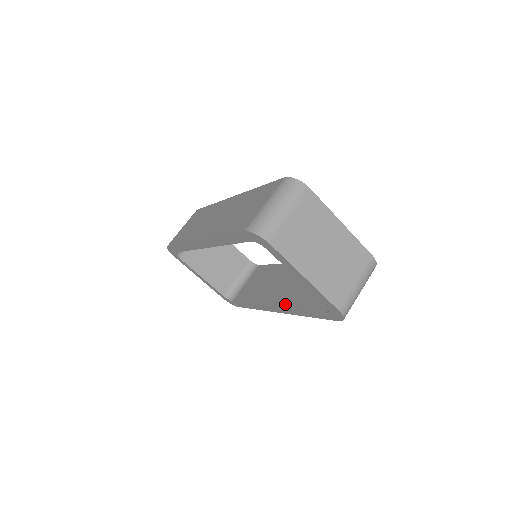
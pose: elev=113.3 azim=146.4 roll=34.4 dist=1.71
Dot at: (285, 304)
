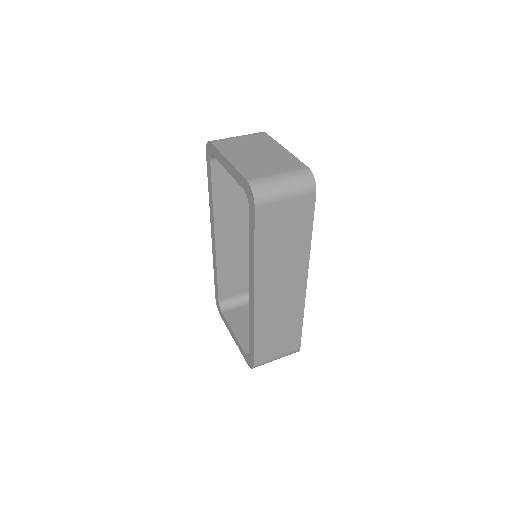
Dot at: occluded
